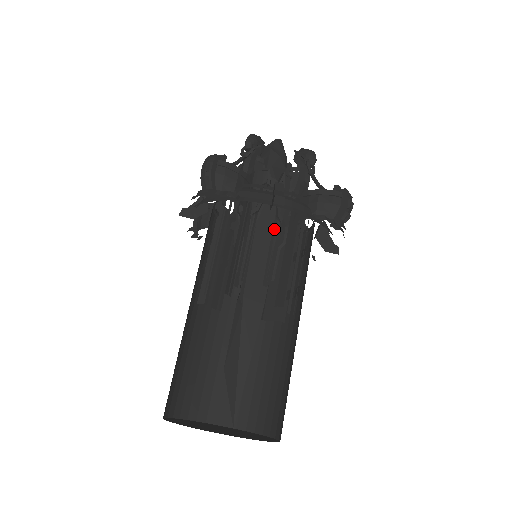
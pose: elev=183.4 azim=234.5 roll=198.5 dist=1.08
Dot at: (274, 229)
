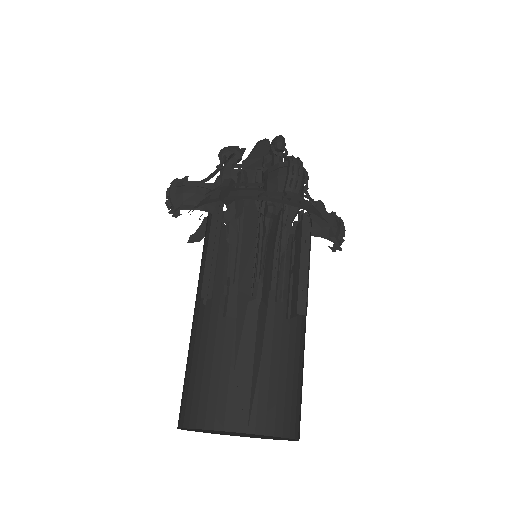
Dot at: (279, 235)
